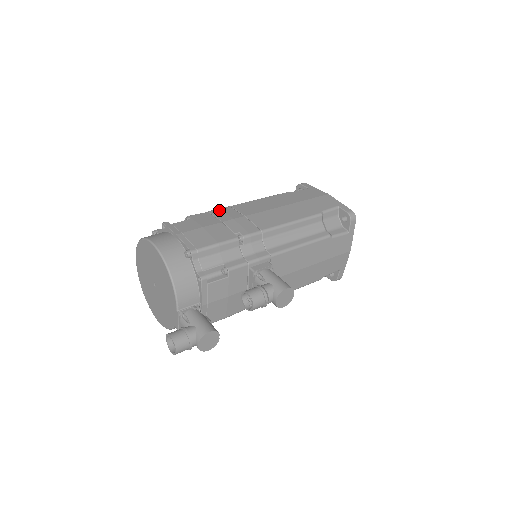
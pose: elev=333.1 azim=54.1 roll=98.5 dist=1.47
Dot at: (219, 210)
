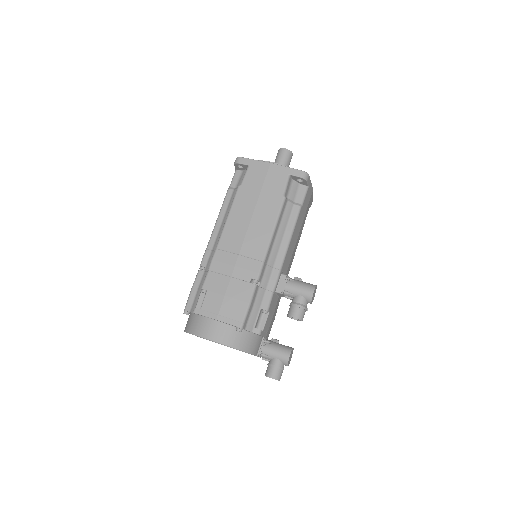
Dot at: (215, 262)
